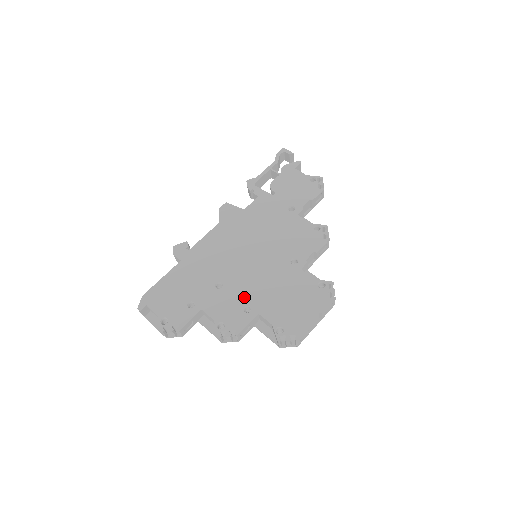
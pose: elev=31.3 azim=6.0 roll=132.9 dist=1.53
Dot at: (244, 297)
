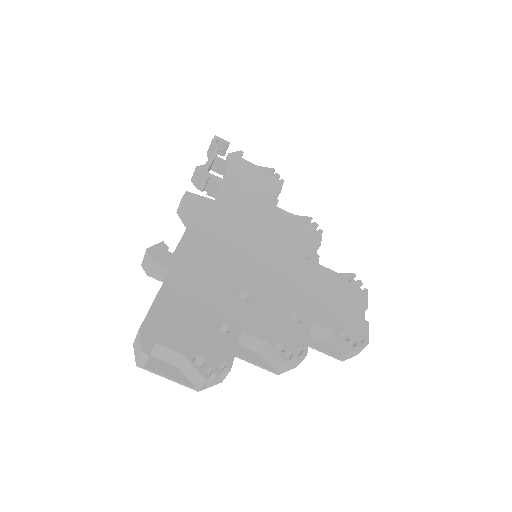
Dot at: (283, 305)
